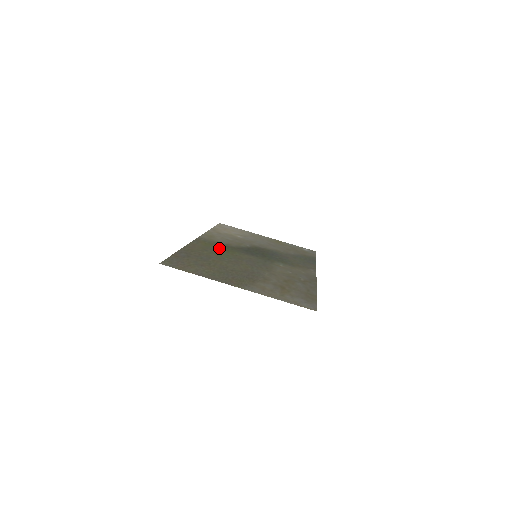
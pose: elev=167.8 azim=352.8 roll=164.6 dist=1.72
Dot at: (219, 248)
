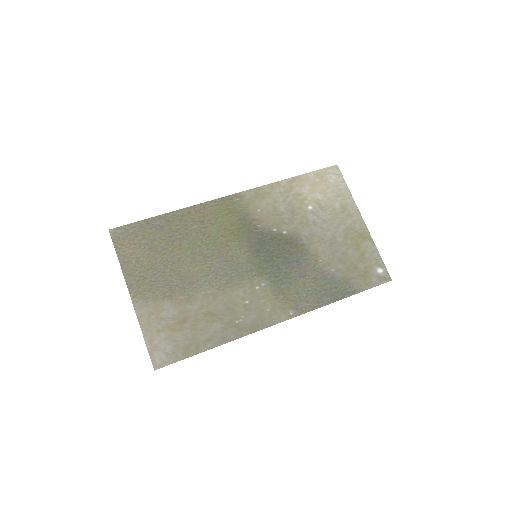
Dot at: (228, 224)
